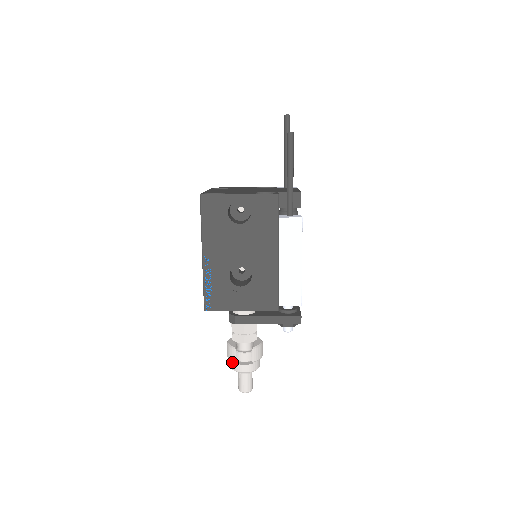
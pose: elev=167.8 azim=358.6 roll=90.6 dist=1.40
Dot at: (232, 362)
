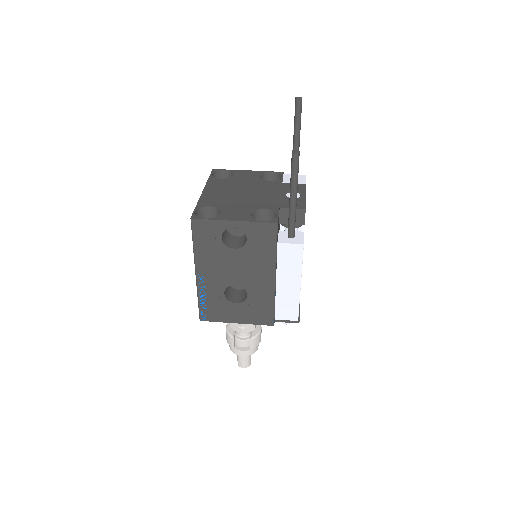
Dot at: occluded
